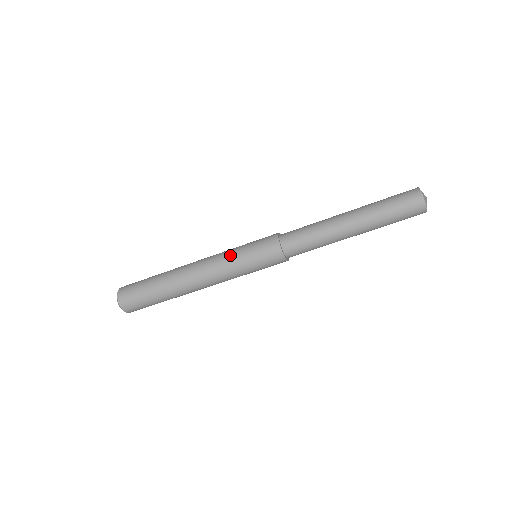
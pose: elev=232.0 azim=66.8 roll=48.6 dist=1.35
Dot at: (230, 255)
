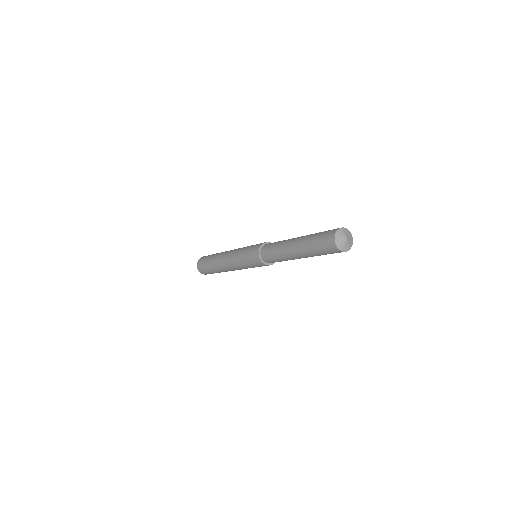
Dot at: (243, 267)
